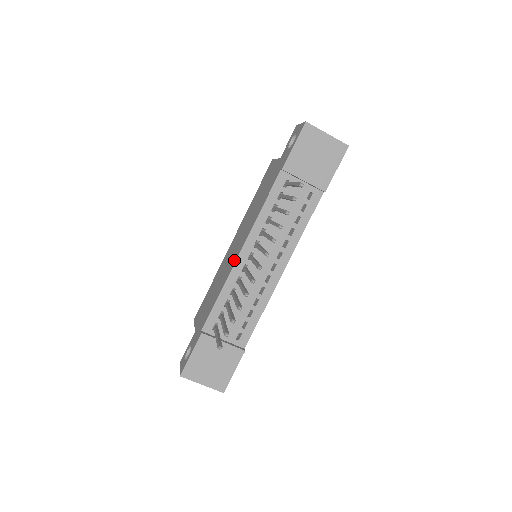
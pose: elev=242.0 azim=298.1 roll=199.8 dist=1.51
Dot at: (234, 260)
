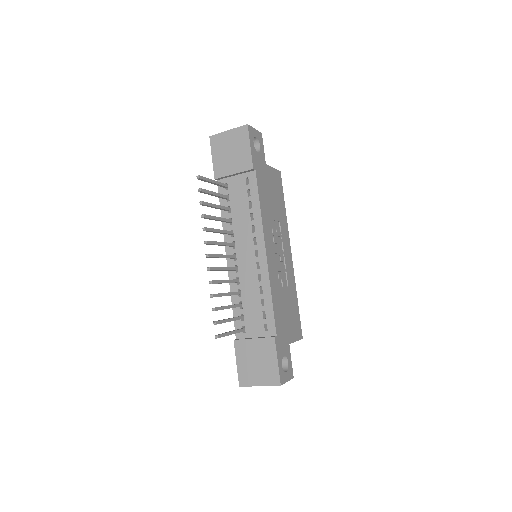
Dot at: occluded
